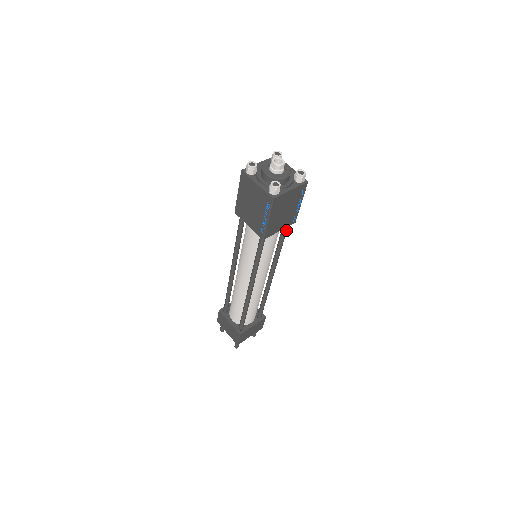
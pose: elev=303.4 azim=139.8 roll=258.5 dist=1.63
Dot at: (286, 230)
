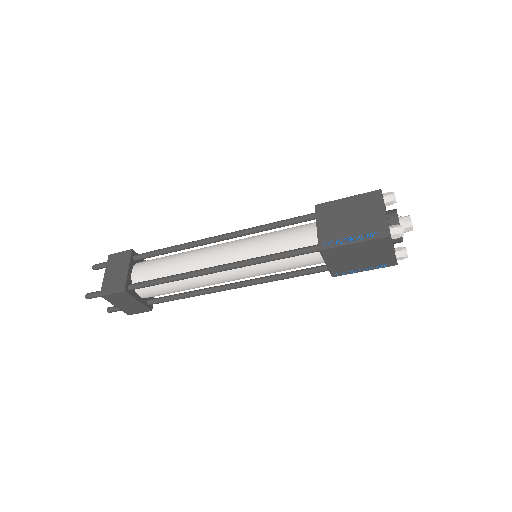
Dot at: (317, 272)
